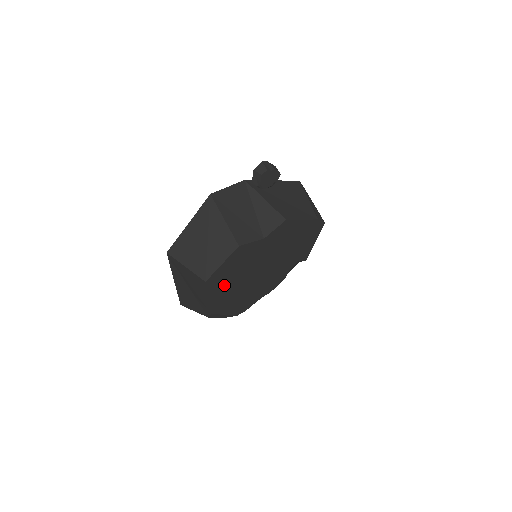
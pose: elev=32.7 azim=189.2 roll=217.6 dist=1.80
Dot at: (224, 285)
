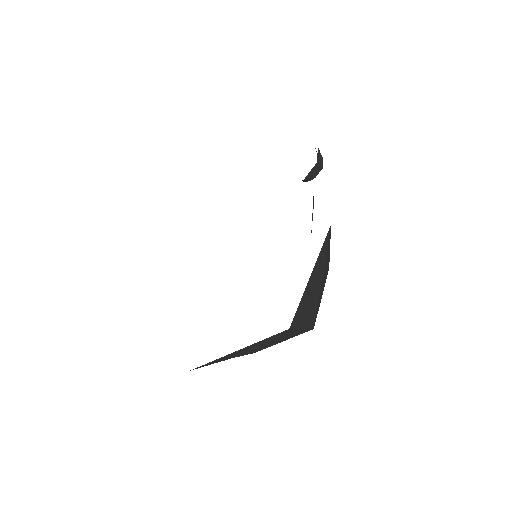
Dot at: occluded
